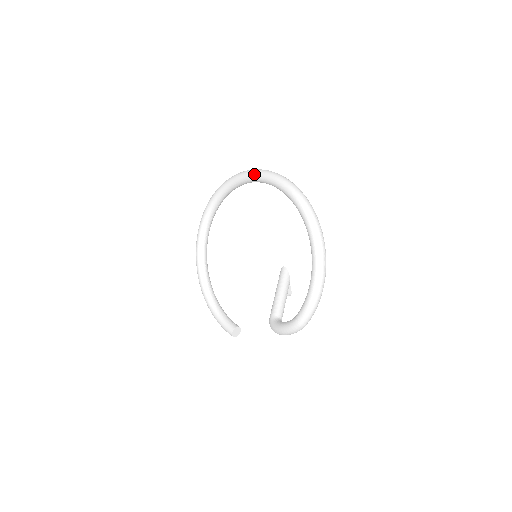
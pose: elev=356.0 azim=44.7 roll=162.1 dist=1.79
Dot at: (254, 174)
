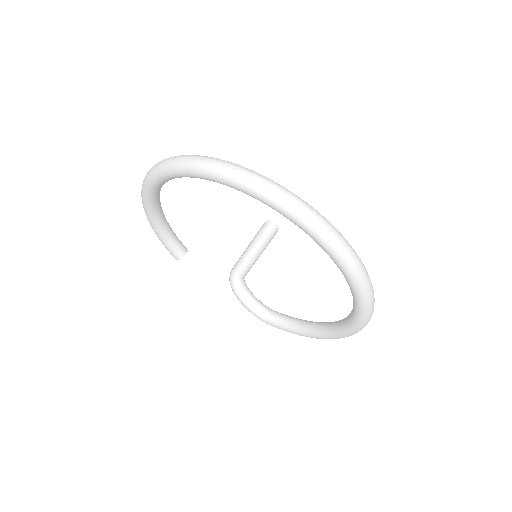
Dot at: (334, 257)
